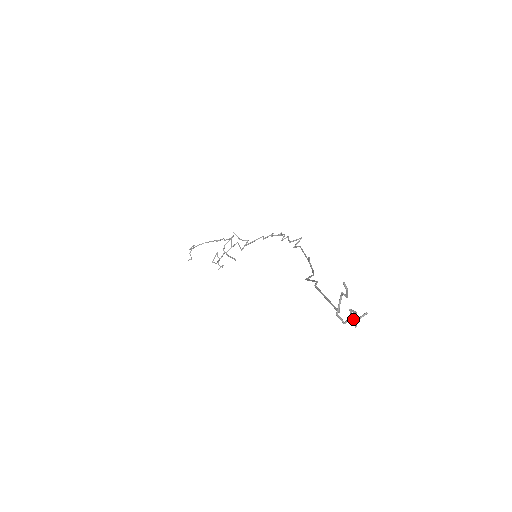
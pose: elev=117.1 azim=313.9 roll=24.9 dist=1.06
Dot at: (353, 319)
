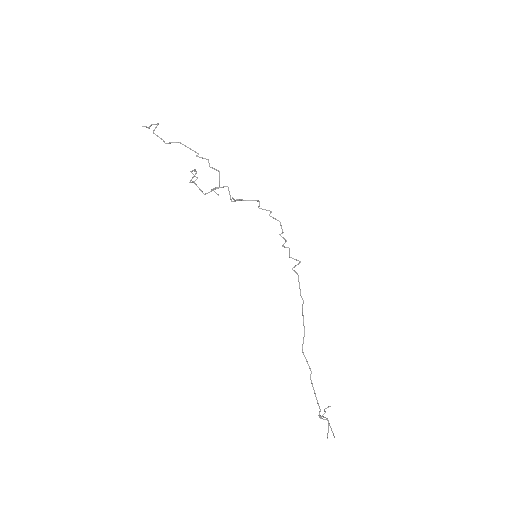
Dot at: occluded
